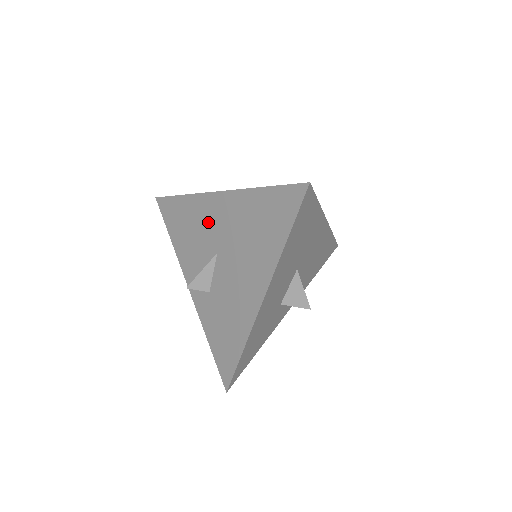
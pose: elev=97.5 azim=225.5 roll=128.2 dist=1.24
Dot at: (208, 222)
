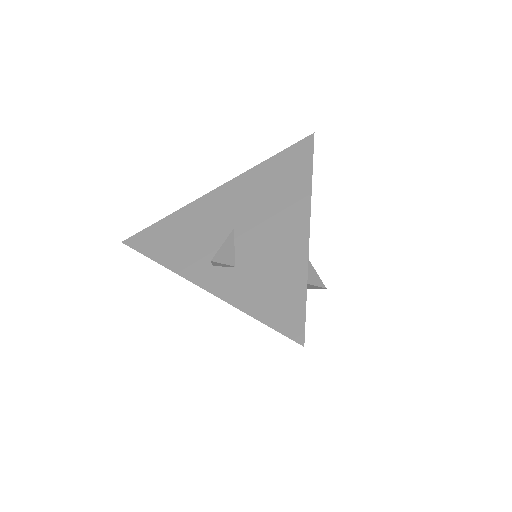
Dot at: (212, 214)
